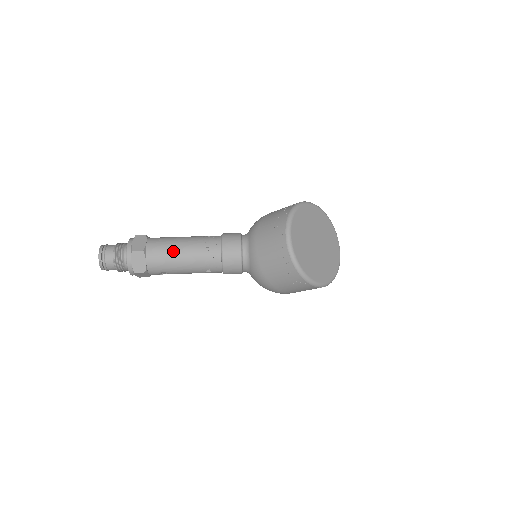
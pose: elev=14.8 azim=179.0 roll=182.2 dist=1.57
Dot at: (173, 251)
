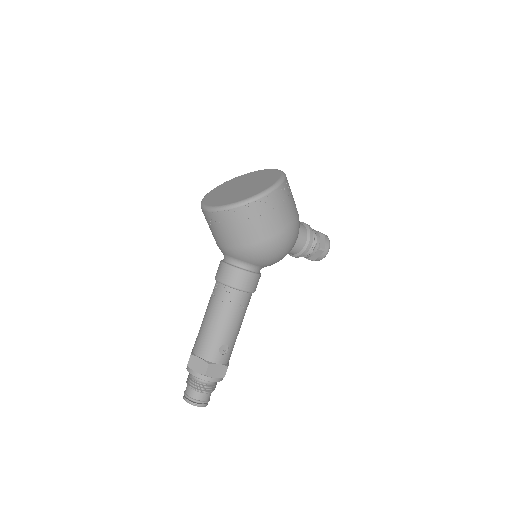
Dot at: (203, 328)
